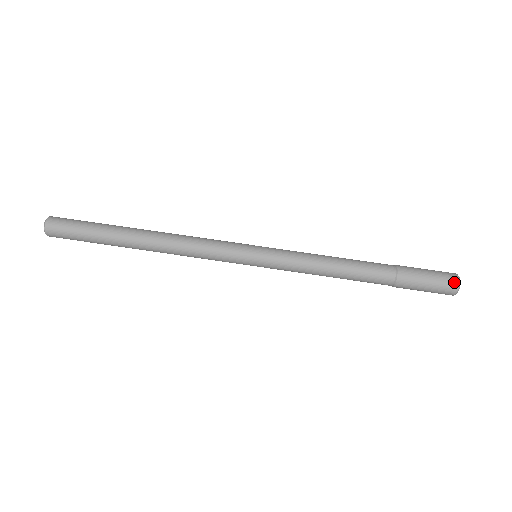
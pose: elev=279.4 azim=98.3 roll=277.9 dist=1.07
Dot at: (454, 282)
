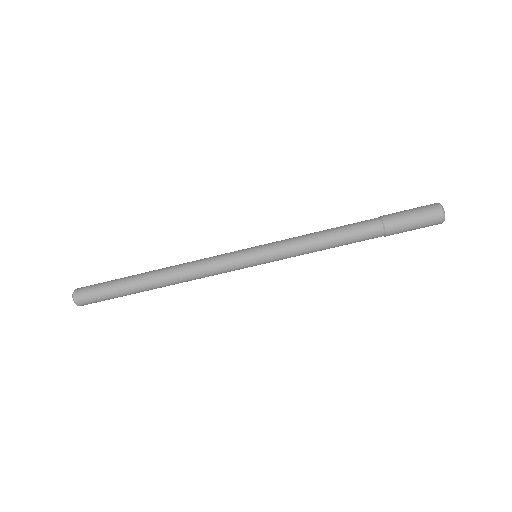
Dot at: (438, 223)
